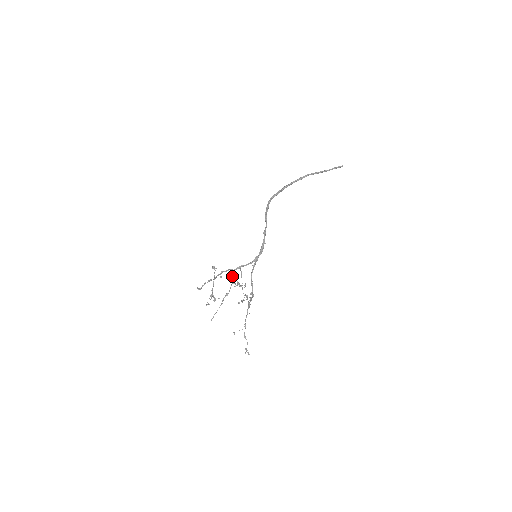
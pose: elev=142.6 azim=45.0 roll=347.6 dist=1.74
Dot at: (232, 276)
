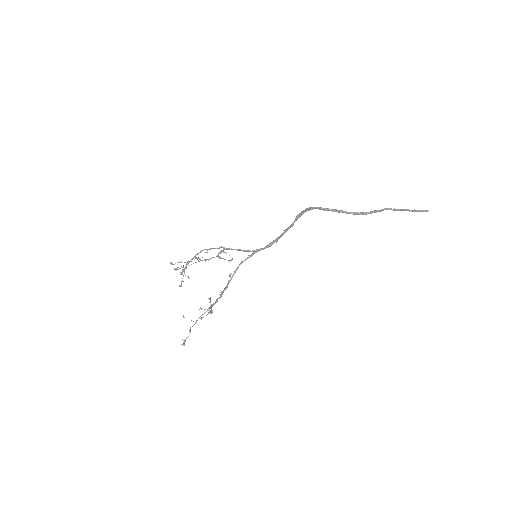
Dot at: (221, 251)
